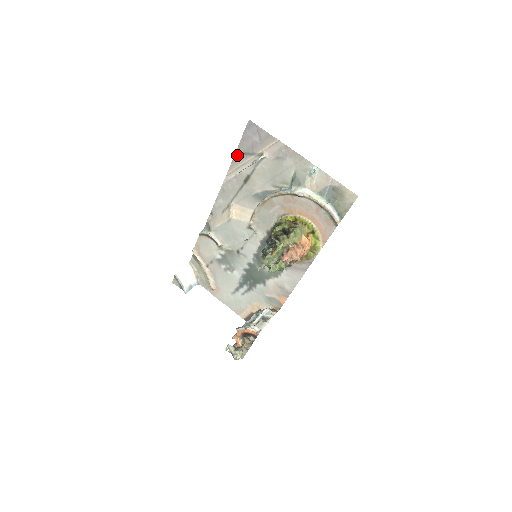
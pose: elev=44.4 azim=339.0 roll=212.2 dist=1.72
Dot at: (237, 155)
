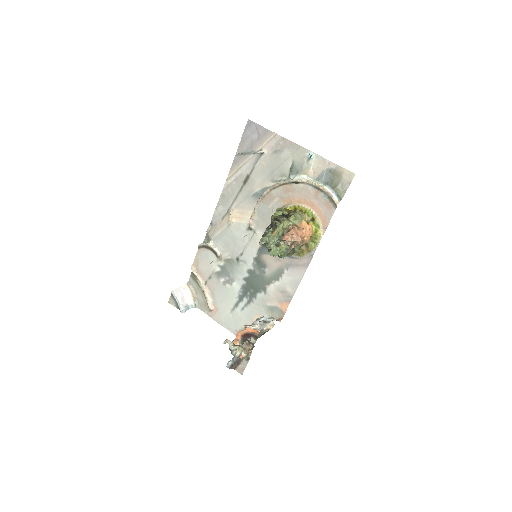
Dot at: (237, 157)
